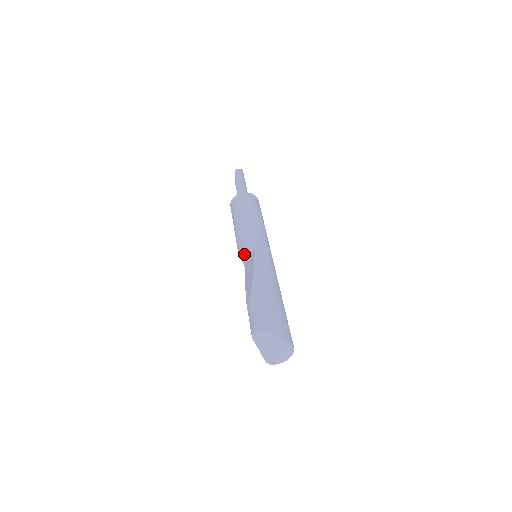
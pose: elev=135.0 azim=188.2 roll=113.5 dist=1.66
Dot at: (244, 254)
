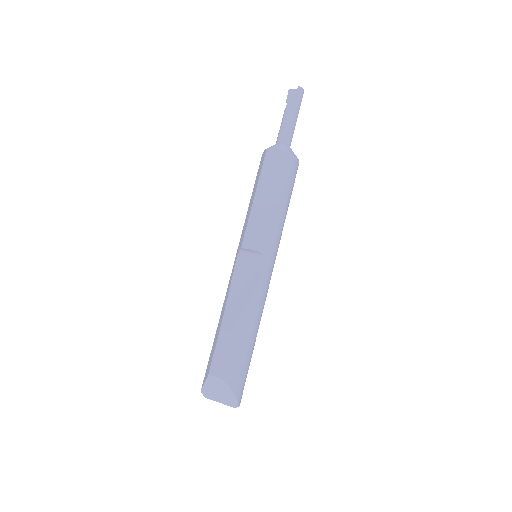
Dot at: (249, 251)
